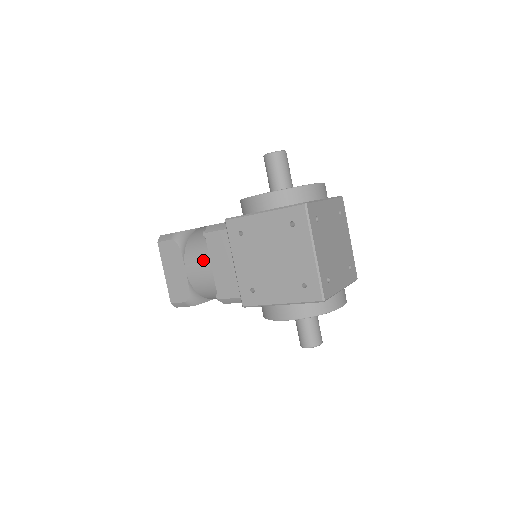
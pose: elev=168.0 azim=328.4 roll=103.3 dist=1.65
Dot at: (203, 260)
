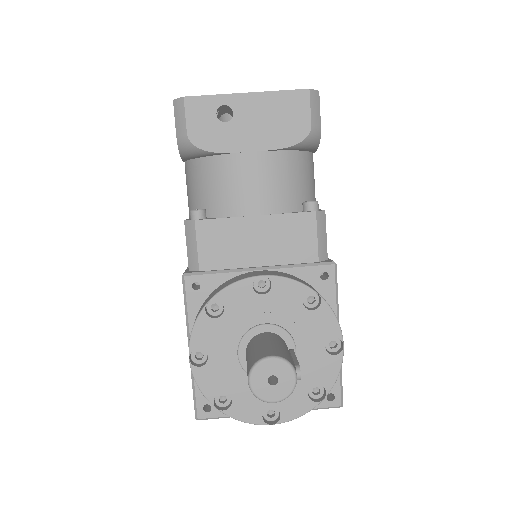
Dot at: (188, 204)
